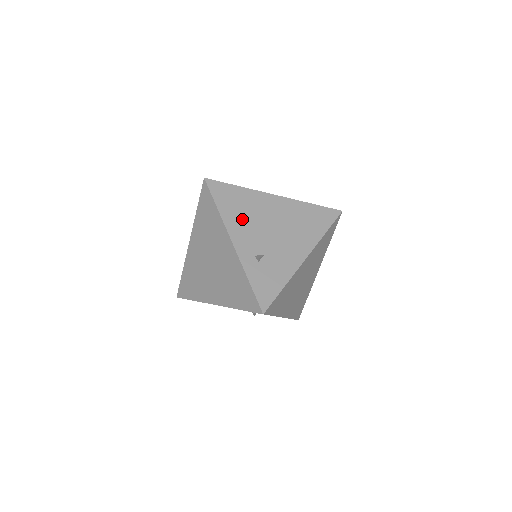
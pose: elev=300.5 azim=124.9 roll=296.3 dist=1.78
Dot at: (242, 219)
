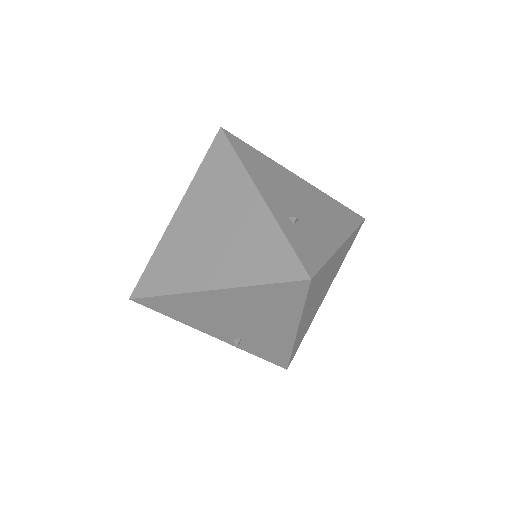
Dot at: (268, 178)
